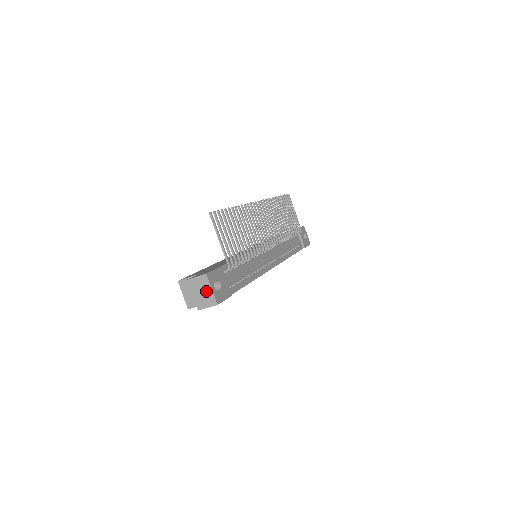
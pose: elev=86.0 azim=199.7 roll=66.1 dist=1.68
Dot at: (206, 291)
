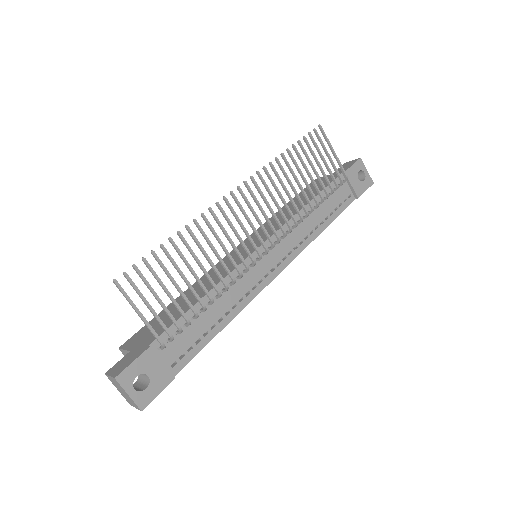
Dot at: (125, 393)
